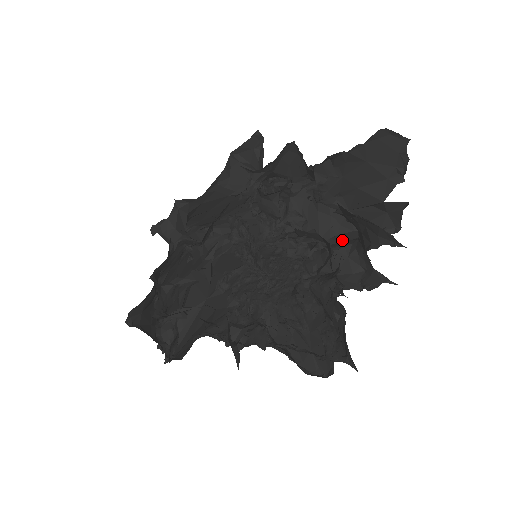
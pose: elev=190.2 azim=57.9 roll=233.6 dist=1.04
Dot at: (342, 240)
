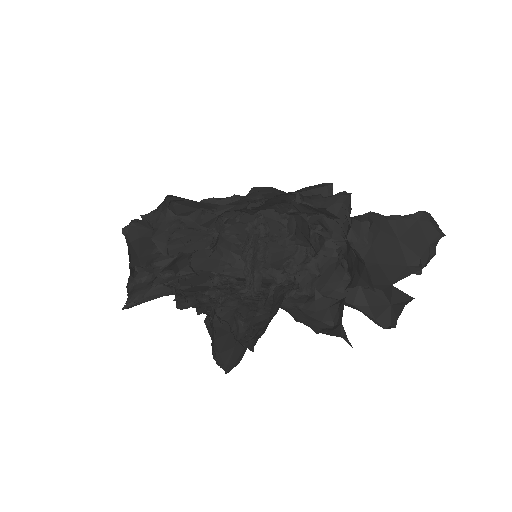
Dot at: occluded
